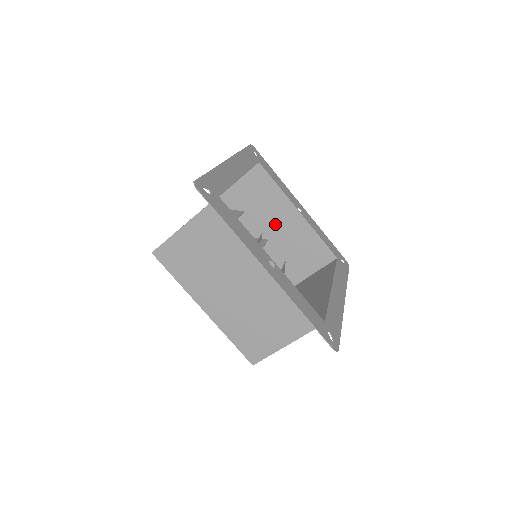
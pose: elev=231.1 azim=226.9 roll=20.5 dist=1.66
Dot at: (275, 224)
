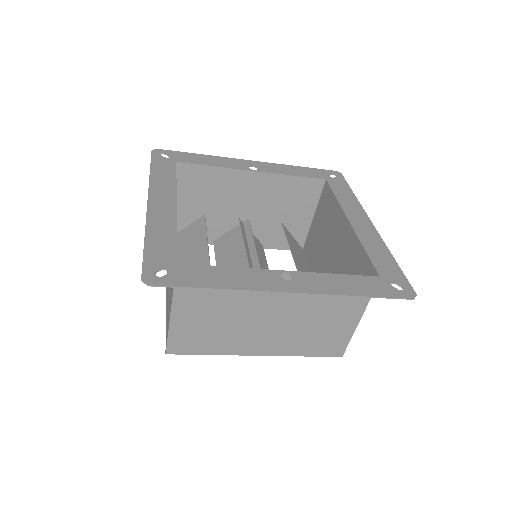
Dot at: (243, 201)
